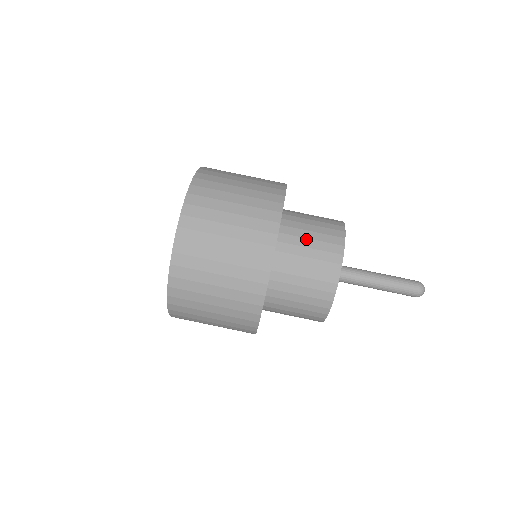
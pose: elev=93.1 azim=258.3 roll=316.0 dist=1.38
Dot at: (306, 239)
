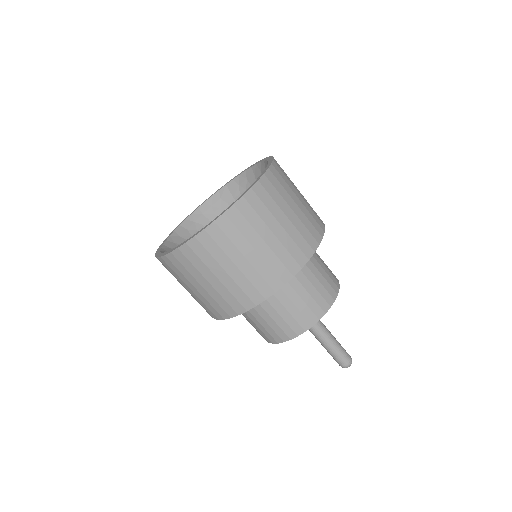
Dot at: (262, 318)
